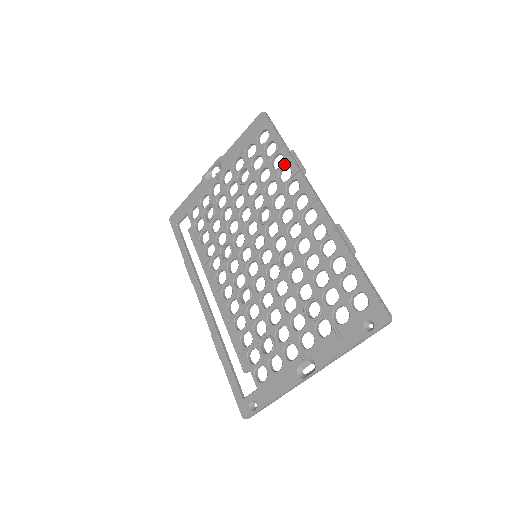
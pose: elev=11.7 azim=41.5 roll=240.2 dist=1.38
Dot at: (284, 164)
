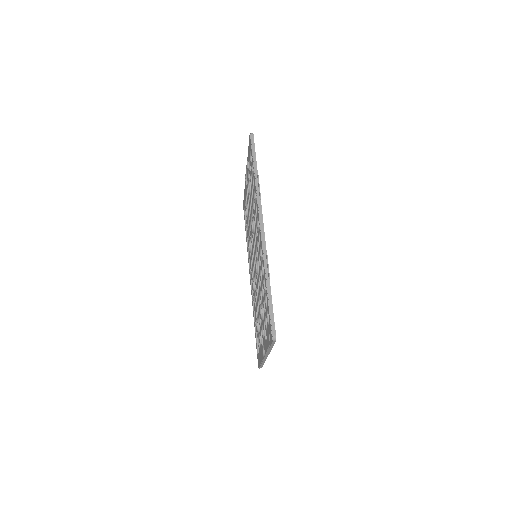
Dot at: (254, 188)
